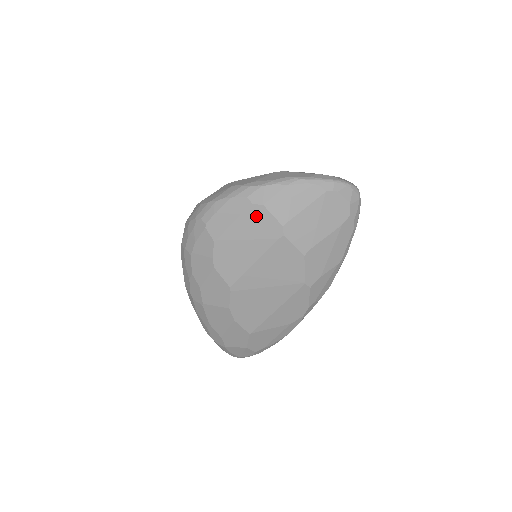
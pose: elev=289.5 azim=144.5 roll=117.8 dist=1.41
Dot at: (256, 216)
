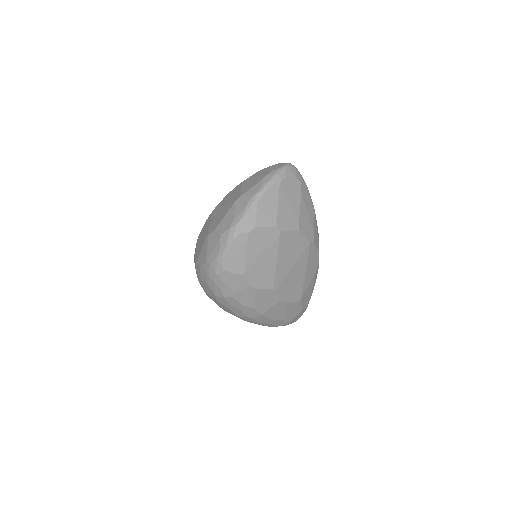
Dot at: (256, 237)
